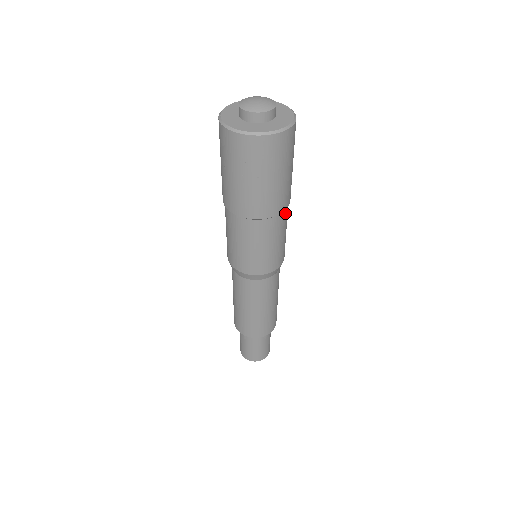
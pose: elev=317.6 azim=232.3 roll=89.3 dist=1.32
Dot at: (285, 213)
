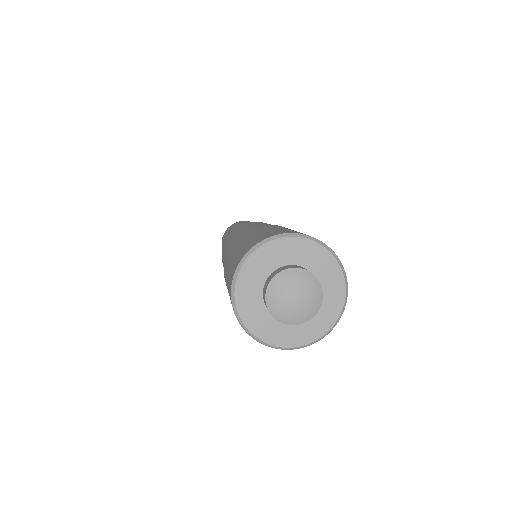
Dot at: occluded
